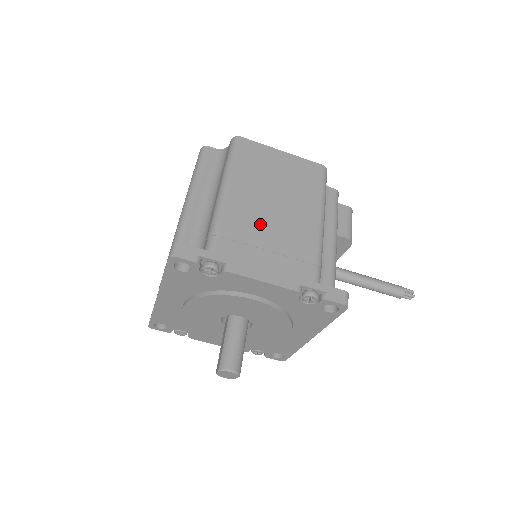
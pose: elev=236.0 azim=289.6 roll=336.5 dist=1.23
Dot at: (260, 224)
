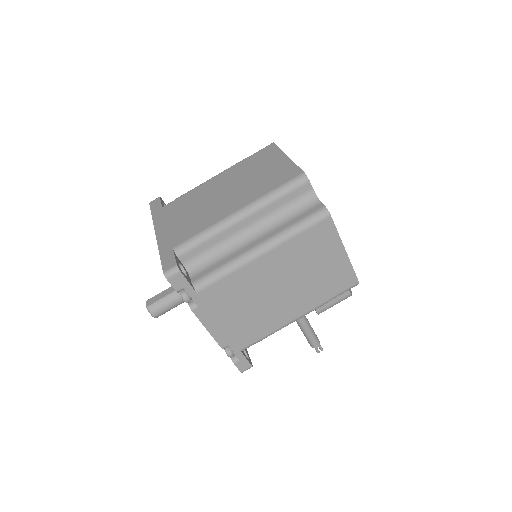
Dot at: (253, 295)
